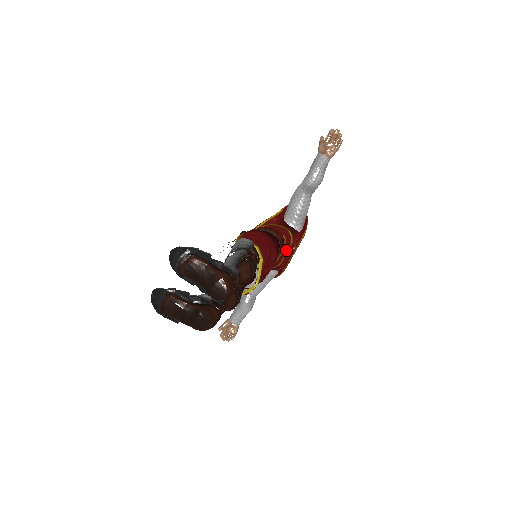
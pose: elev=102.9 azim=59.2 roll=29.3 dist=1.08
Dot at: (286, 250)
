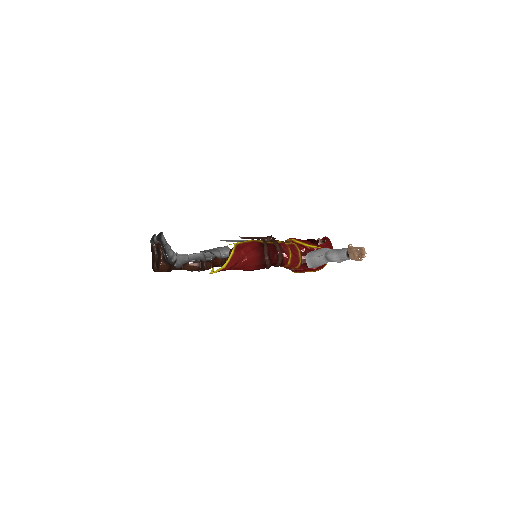
Dot at: (290, 267)
